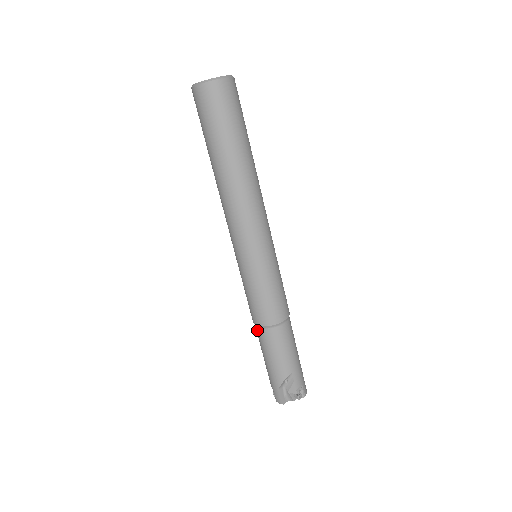
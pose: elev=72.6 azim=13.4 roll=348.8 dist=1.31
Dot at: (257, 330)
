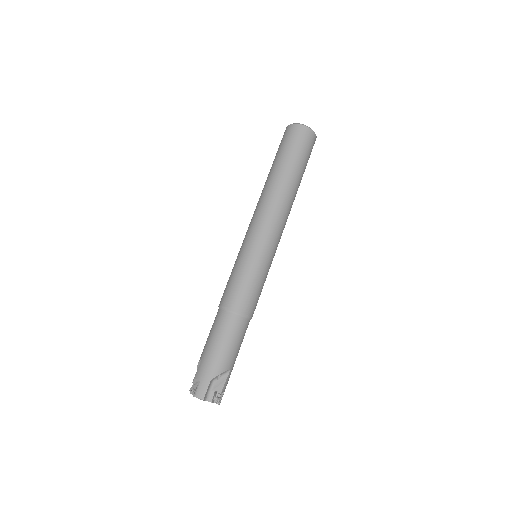
Dot at: (225, 314)
